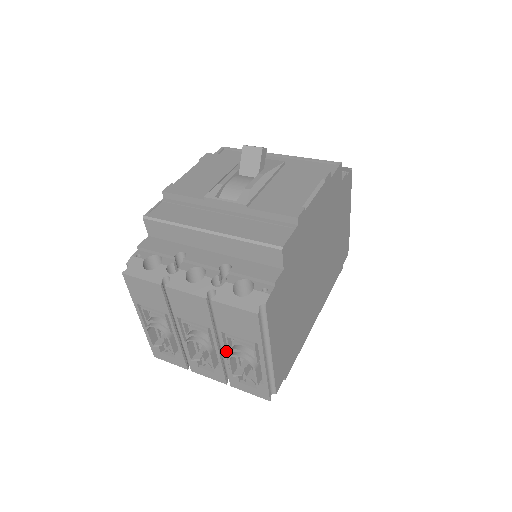
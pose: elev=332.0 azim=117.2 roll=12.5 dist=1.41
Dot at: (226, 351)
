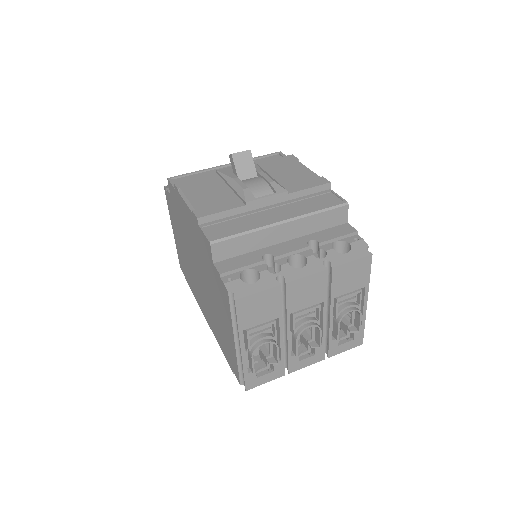
Dot at: (332, 319)
